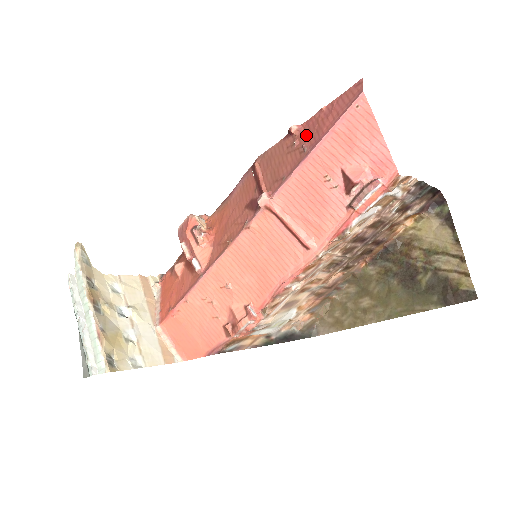
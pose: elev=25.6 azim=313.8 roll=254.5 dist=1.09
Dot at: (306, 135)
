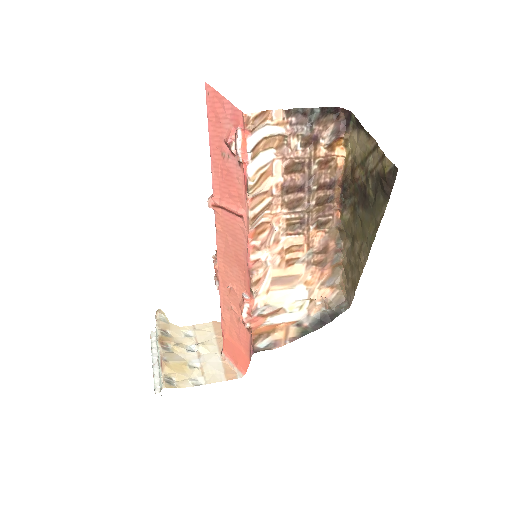
Dot at: occluded
